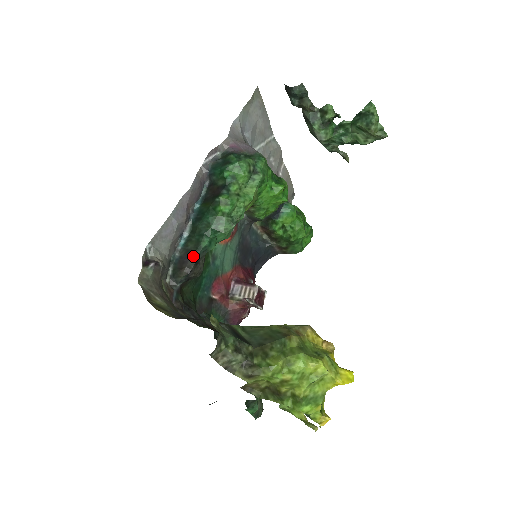
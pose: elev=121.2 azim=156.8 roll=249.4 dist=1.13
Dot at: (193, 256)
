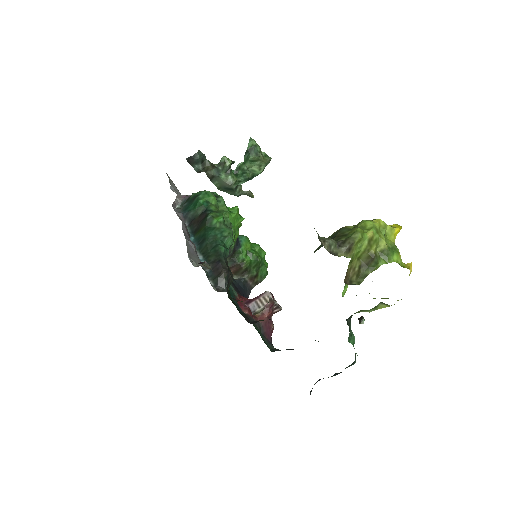
Dot at: (221, 261)
